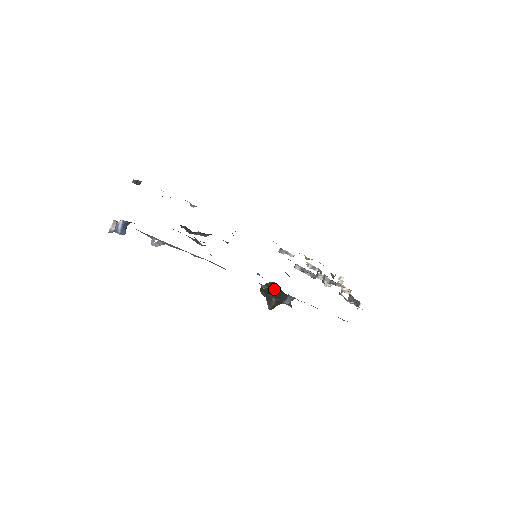
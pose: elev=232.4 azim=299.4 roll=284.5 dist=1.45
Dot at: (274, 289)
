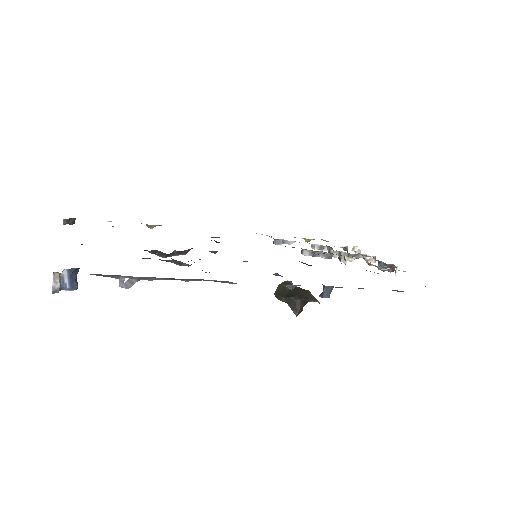
Dot at: occluded
